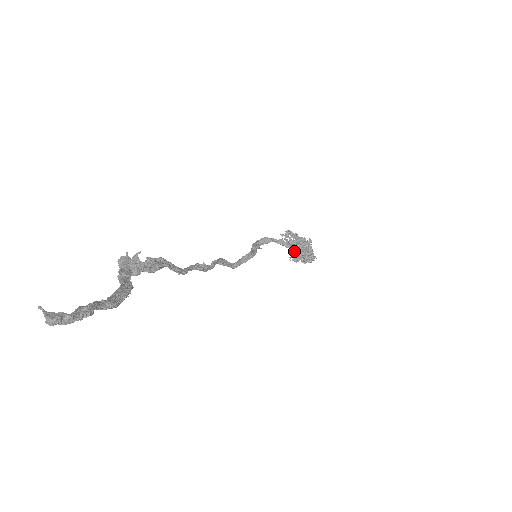
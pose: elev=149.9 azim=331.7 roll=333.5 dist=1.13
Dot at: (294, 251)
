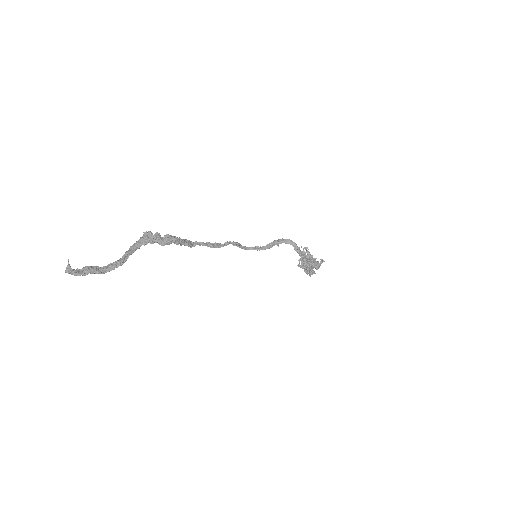
Dot at: occluded
